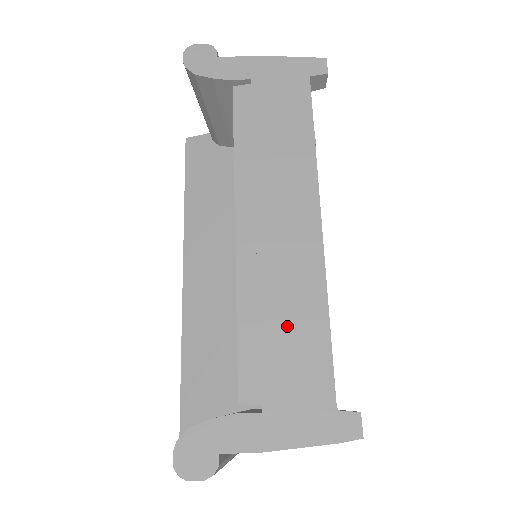
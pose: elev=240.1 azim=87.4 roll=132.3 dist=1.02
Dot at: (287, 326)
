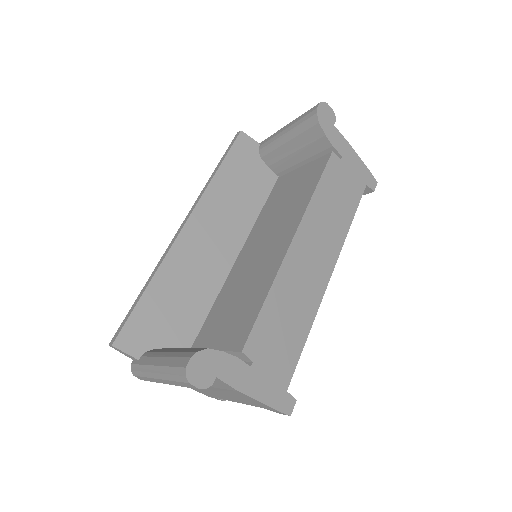
Dot at: (288, 323)
